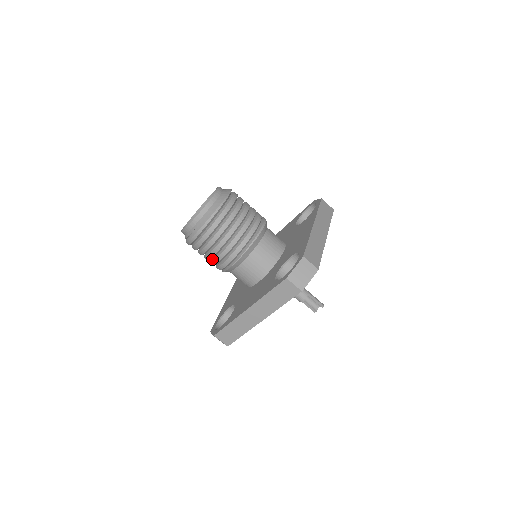
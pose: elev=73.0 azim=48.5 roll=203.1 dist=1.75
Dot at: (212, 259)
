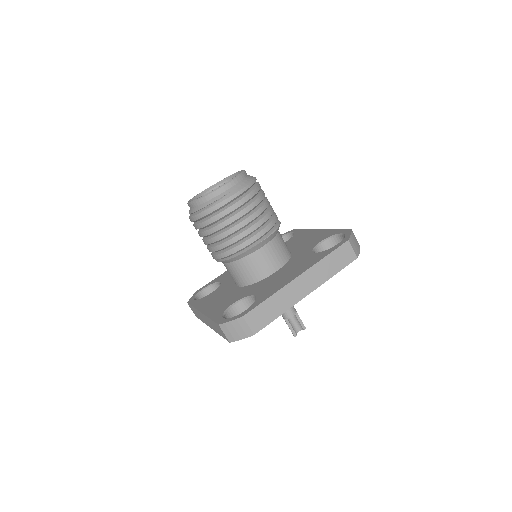
Dot at: (233, 235)
